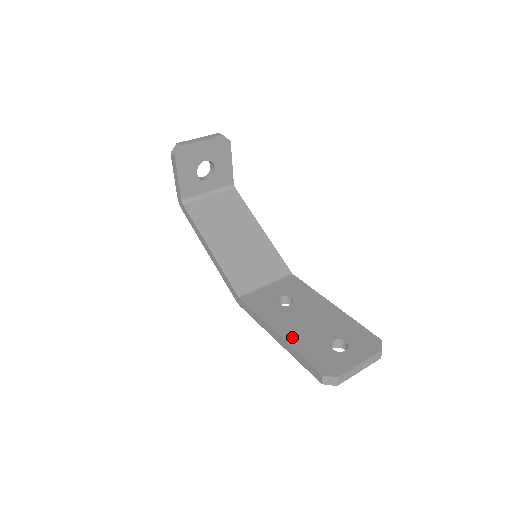
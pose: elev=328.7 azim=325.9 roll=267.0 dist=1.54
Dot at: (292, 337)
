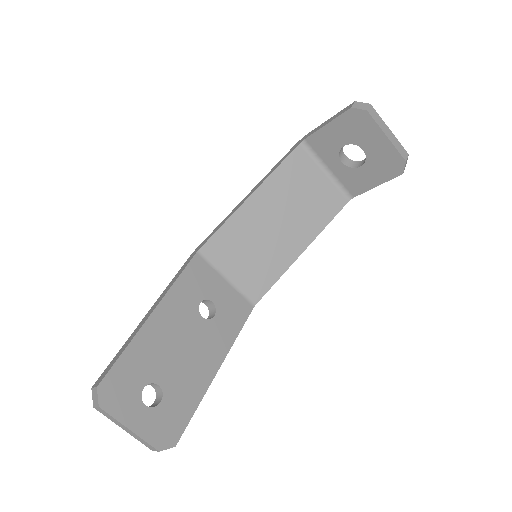
Dot at: (150, 333)
